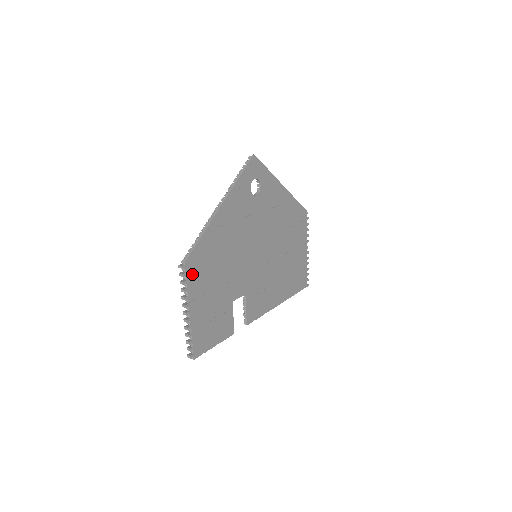
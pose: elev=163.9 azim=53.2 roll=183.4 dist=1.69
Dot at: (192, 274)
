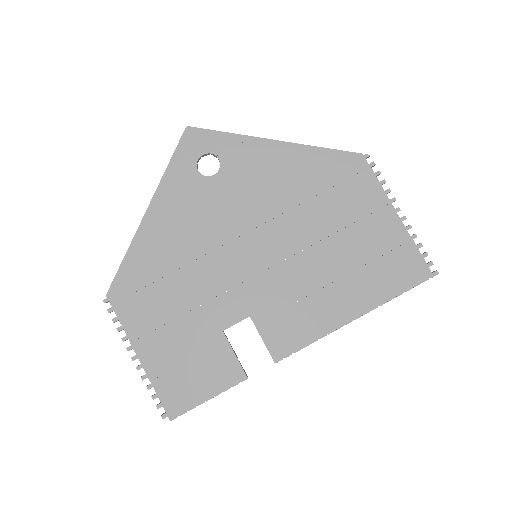
Dot at: (125, 307)
